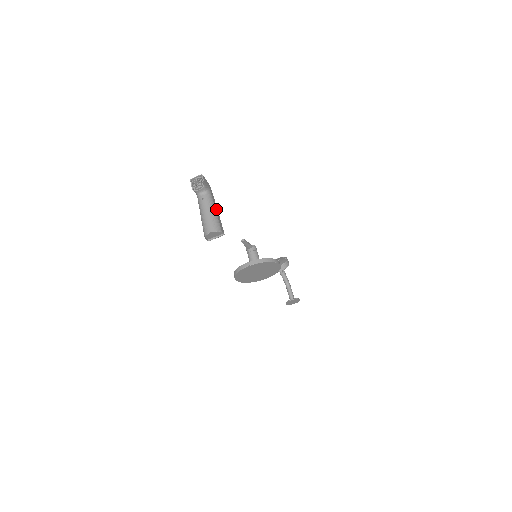
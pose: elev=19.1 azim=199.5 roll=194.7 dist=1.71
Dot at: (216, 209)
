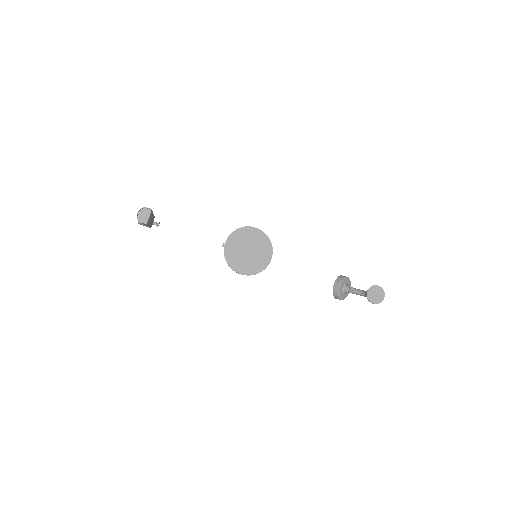
Dot at: occluded
